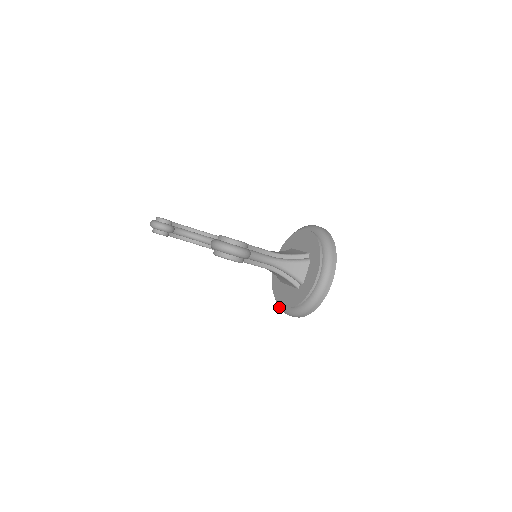
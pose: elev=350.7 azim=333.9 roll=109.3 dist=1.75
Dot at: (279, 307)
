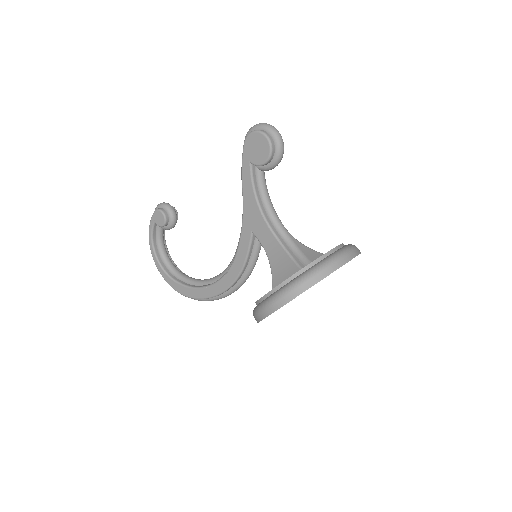
Dot at: (260, 305)
